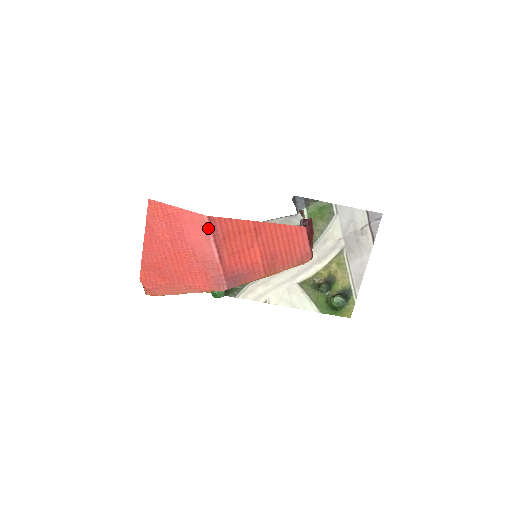
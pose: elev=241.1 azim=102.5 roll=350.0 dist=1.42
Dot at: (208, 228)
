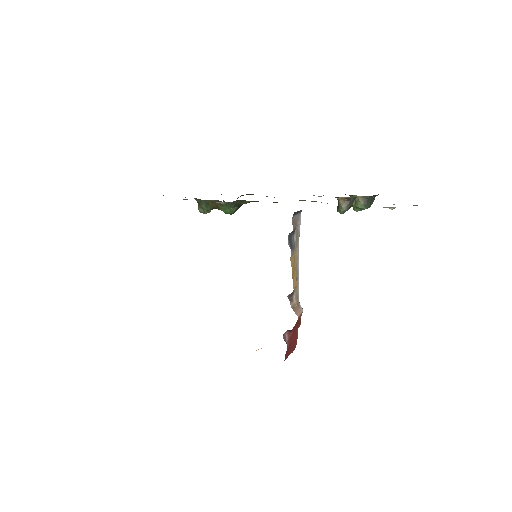
Dot at: occluded
